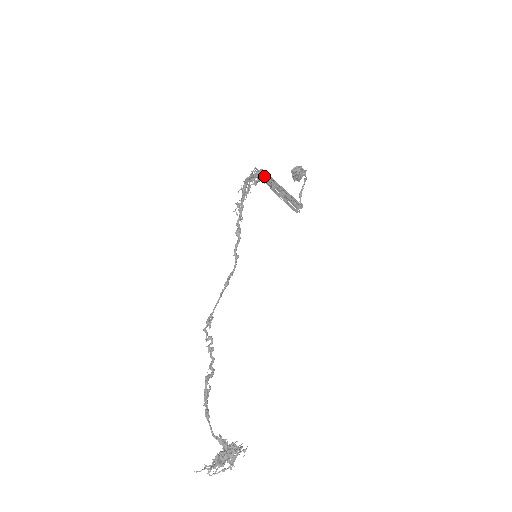
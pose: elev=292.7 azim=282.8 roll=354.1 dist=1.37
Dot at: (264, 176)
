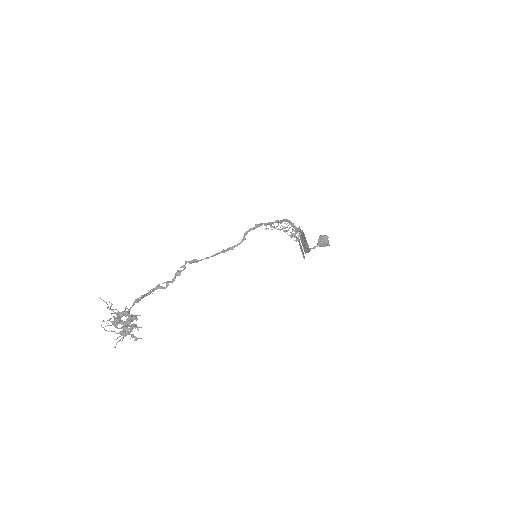
Dot at: occluded
